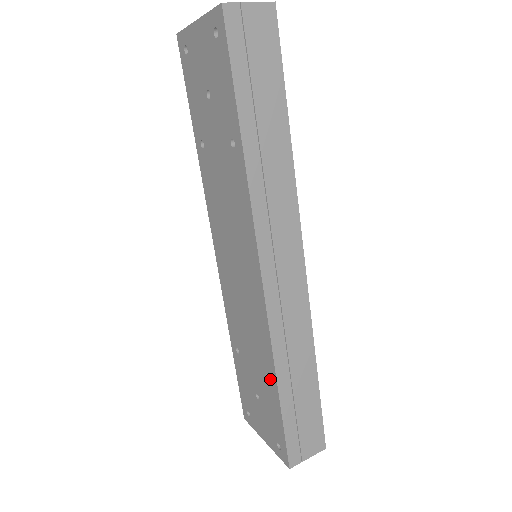
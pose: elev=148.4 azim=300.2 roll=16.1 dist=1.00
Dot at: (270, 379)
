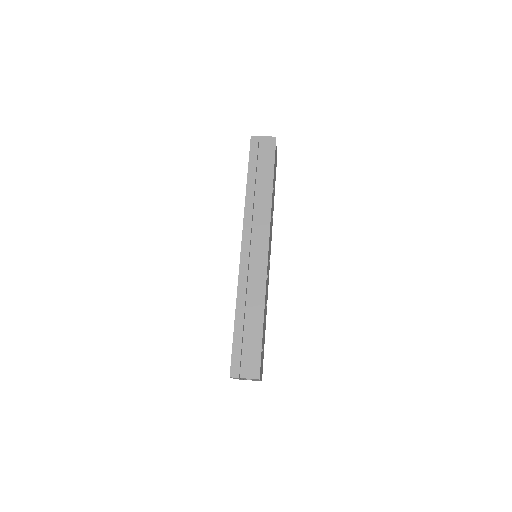
Dot at: occluded
